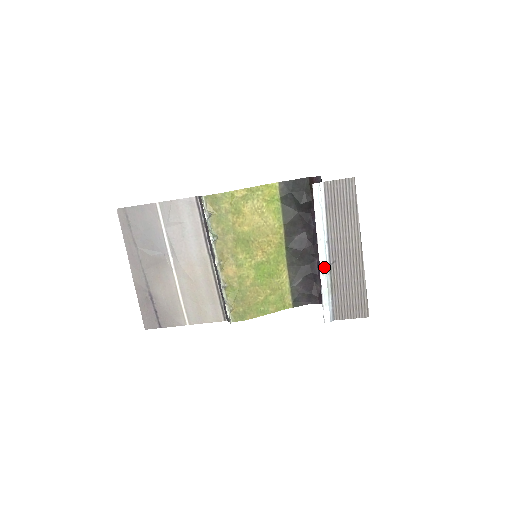
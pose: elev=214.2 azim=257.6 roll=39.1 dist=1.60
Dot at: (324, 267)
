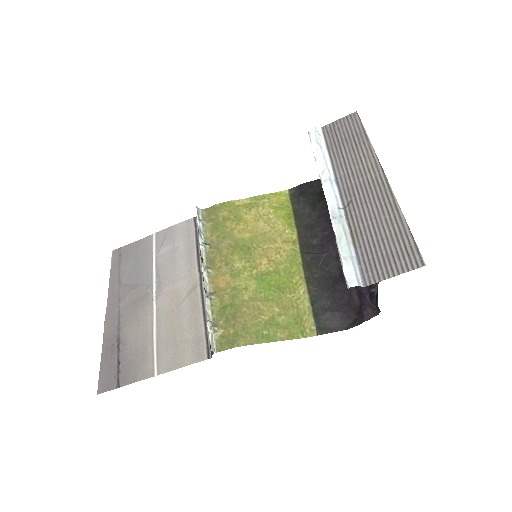
Dot at: (335, 209)
